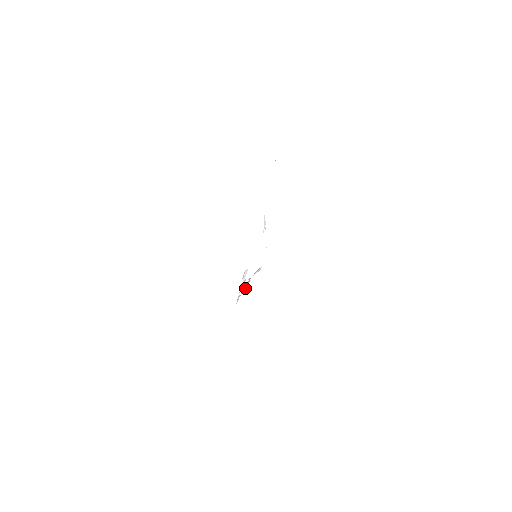
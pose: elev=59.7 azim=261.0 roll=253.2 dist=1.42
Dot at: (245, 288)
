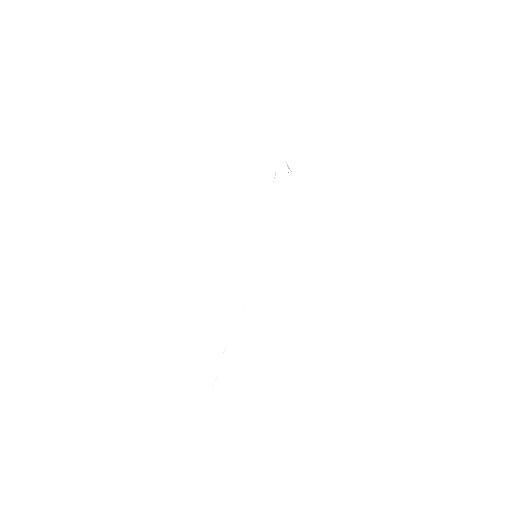
Dot at: occluded
